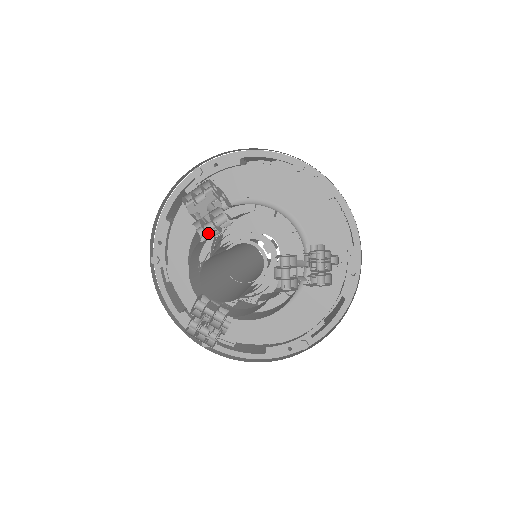
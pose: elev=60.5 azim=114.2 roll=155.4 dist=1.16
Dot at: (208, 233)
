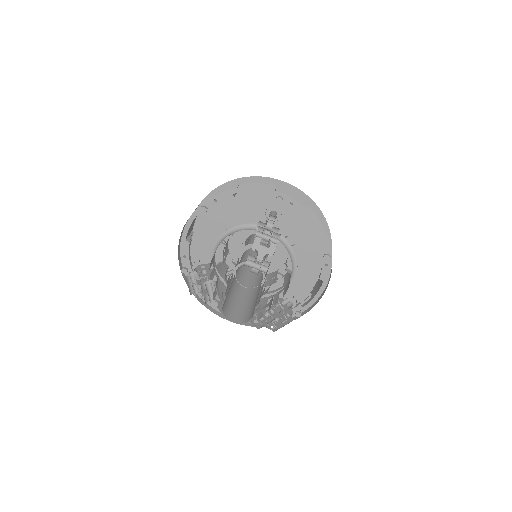
Dot at: (252, 268)
